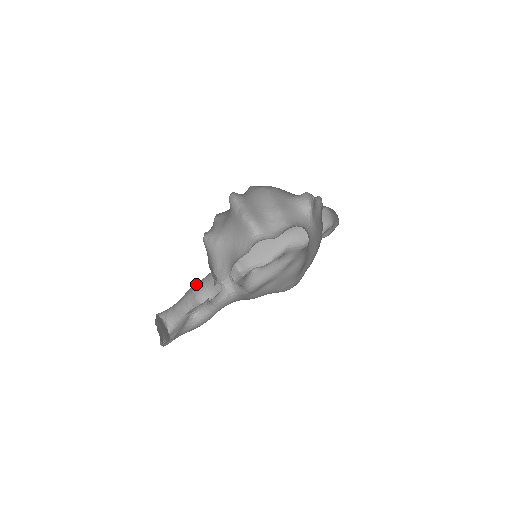
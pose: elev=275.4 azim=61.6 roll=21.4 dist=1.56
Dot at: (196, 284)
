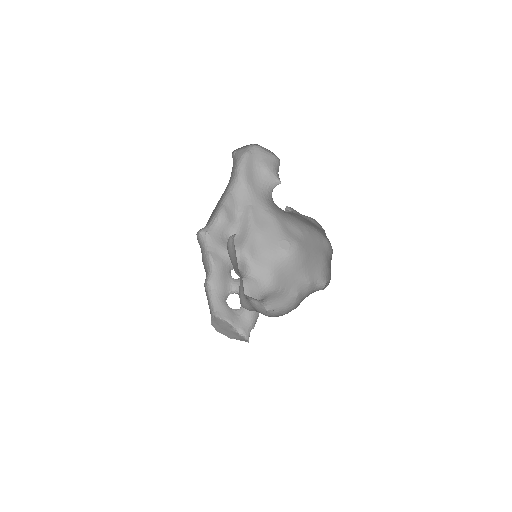
Dot at: occluded
